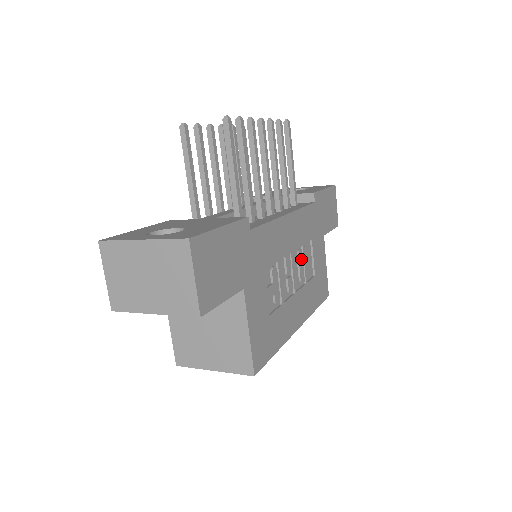
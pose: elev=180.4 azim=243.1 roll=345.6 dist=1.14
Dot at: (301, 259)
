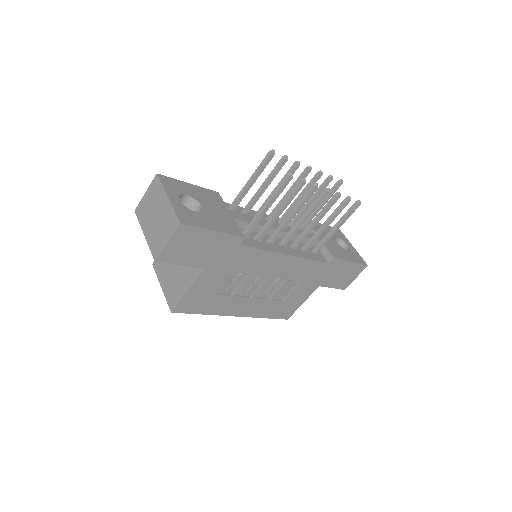
Dot at: (278, 285)
